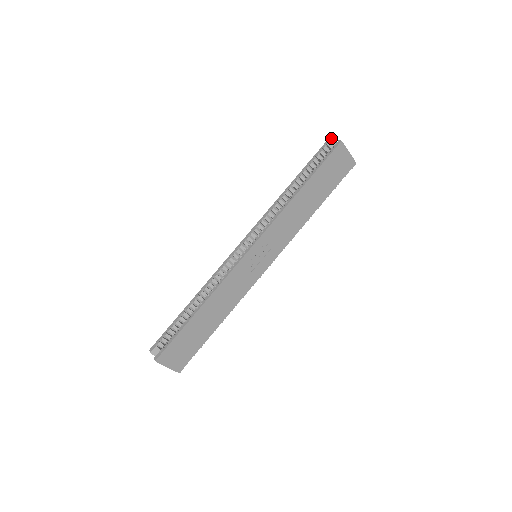
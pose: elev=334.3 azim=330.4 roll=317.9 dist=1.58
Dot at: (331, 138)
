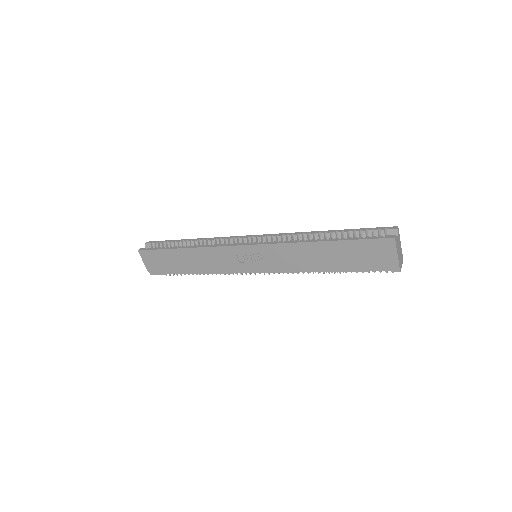
Dot at: (397, 228)
